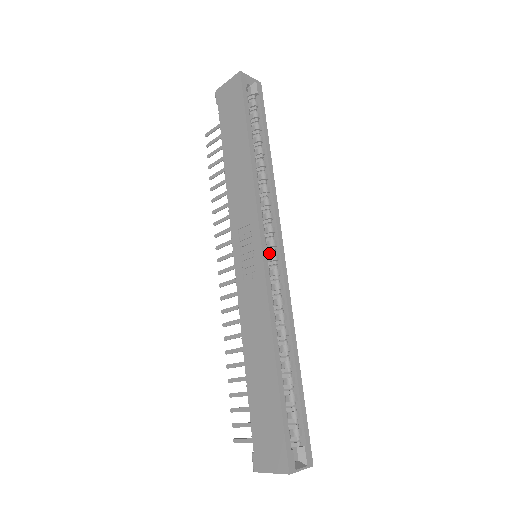
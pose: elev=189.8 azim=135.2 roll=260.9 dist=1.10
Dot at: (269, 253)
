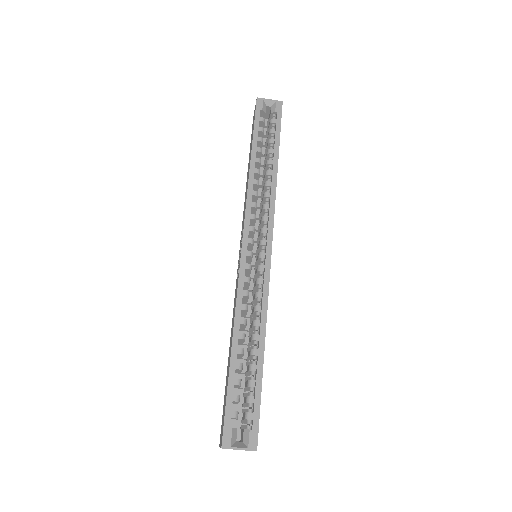
Dot at: (259, 252)
